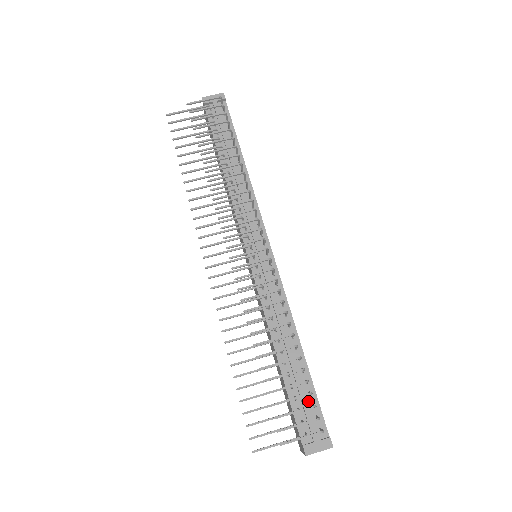
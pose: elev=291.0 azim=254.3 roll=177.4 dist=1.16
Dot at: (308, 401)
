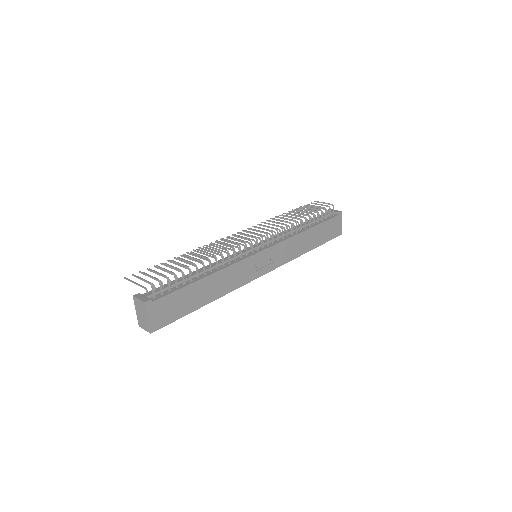
Dot at: (172, 288)
